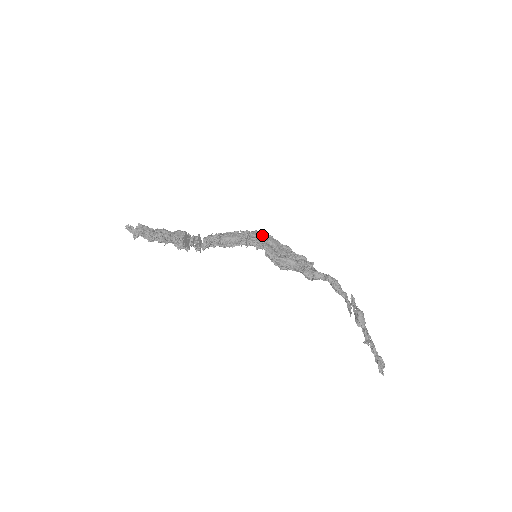
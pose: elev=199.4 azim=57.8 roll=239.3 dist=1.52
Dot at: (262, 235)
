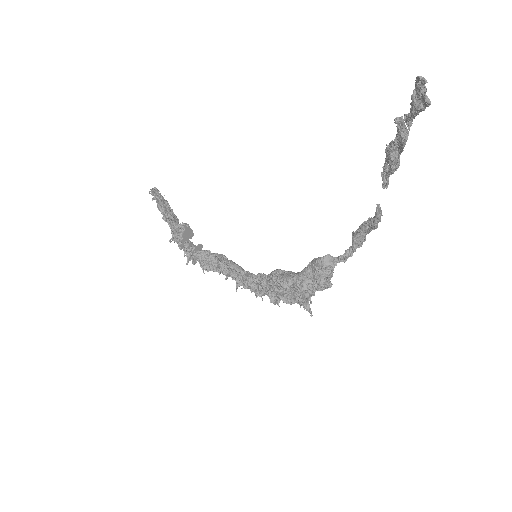
Dot at: occluded
